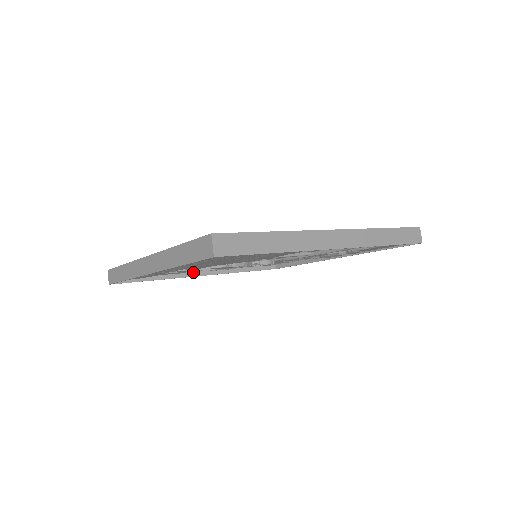
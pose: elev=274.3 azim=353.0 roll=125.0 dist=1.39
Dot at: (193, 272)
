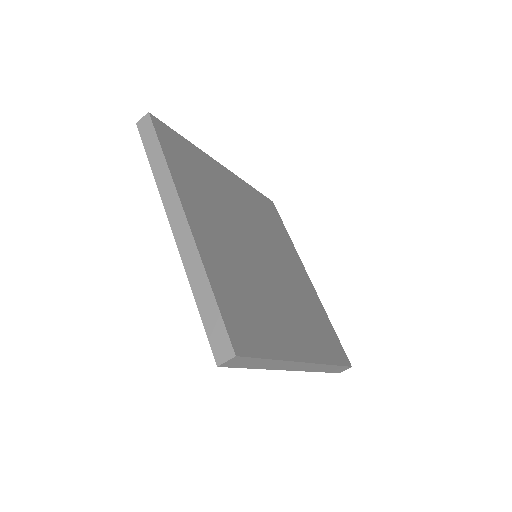
Dot at: occluded
